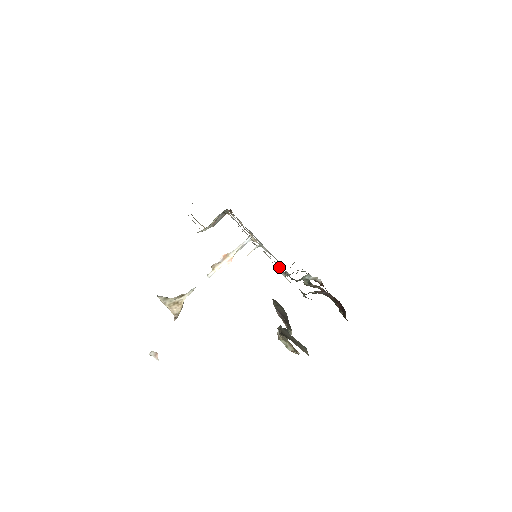
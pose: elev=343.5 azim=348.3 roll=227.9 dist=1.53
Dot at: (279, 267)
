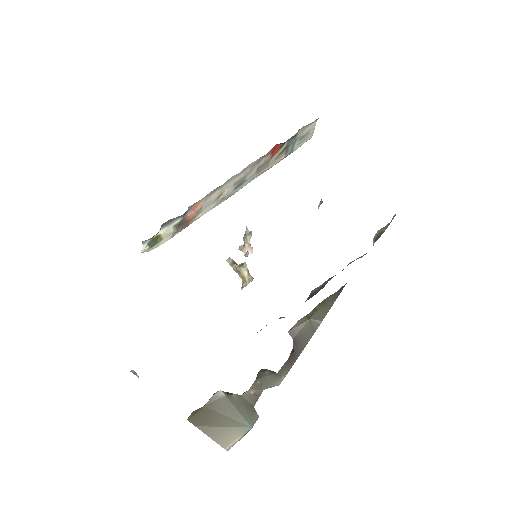
Dot at: occluded
